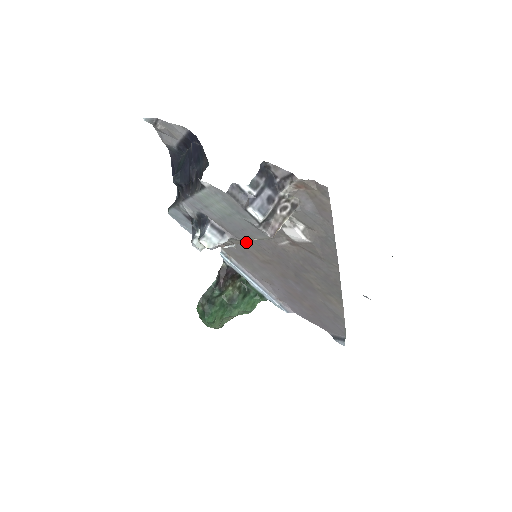
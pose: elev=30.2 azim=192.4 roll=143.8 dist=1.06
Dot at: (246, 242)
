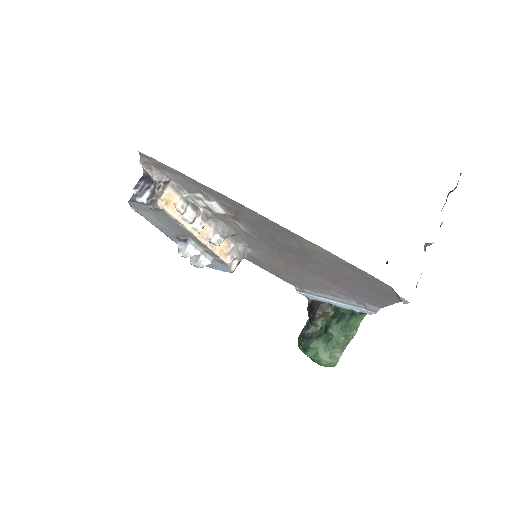
Dot at: (212, 240)
